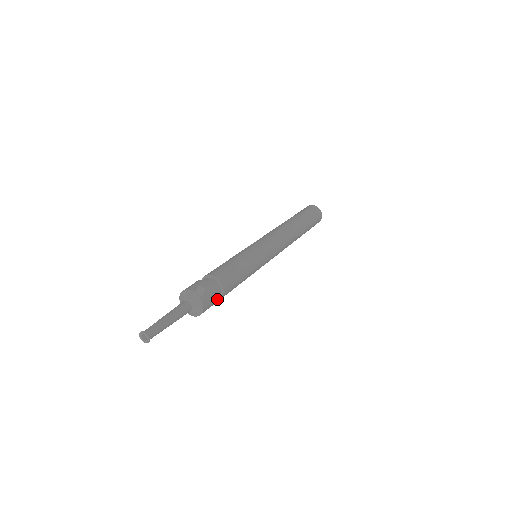
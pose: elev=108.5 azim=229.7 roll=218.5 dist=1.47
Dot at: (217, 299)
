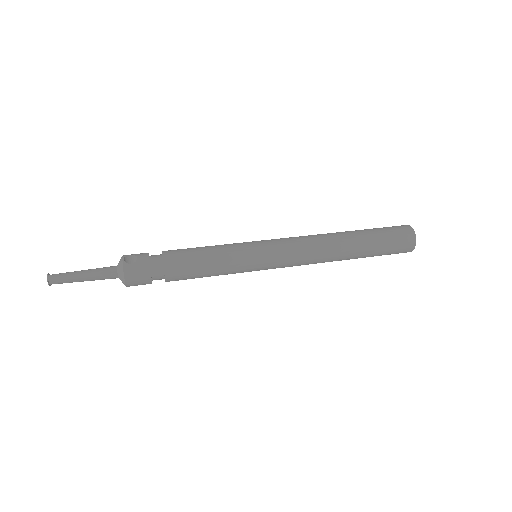
Dot at: (165, 280)
